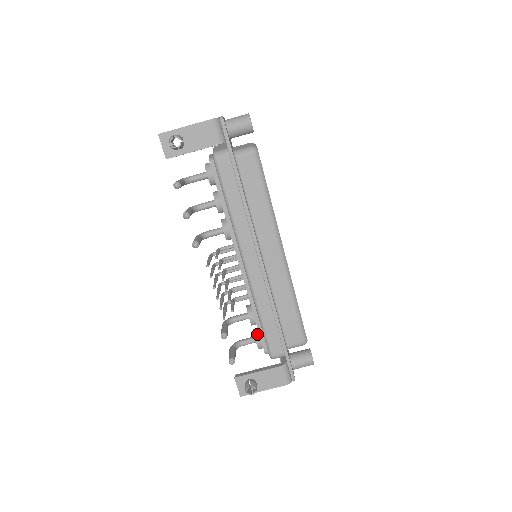
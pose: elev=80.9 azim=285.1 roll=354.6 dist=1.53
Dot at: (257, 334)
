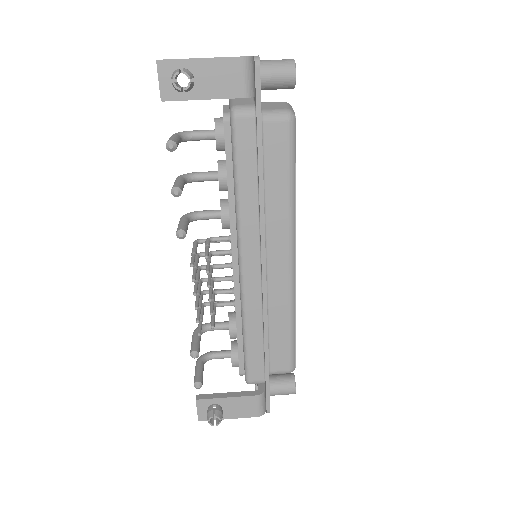
Dot at: (235, 350)
